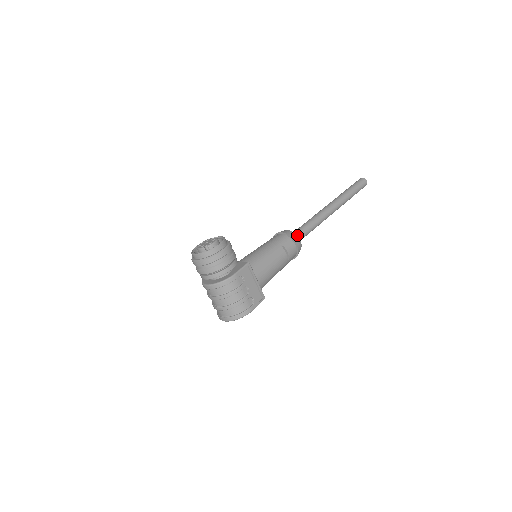
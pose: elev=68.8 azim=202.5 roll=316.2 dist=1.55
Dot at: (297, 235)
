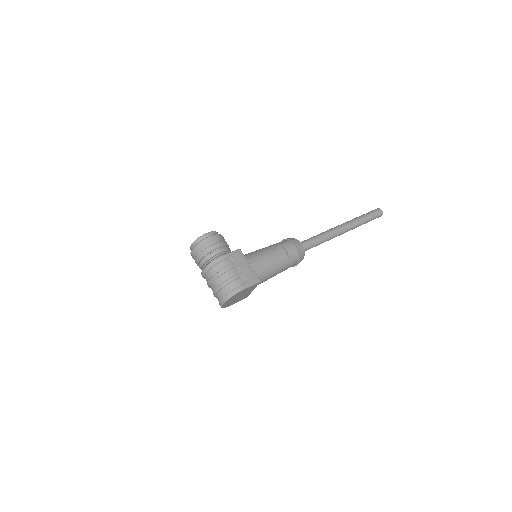
Dot at: (301, 243)
